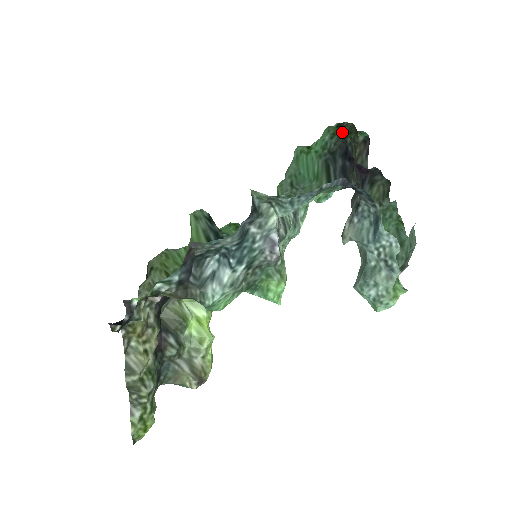
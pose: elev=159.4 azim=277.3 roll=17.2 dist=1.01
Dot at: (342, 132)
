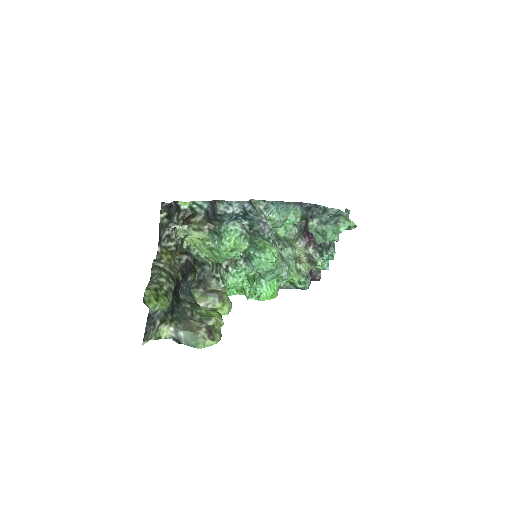
Dot at: occluded
